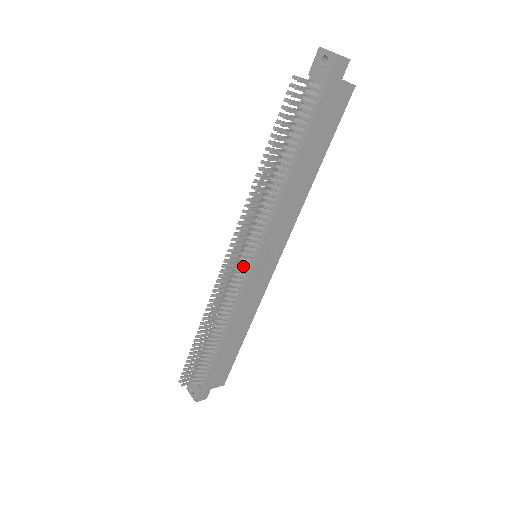
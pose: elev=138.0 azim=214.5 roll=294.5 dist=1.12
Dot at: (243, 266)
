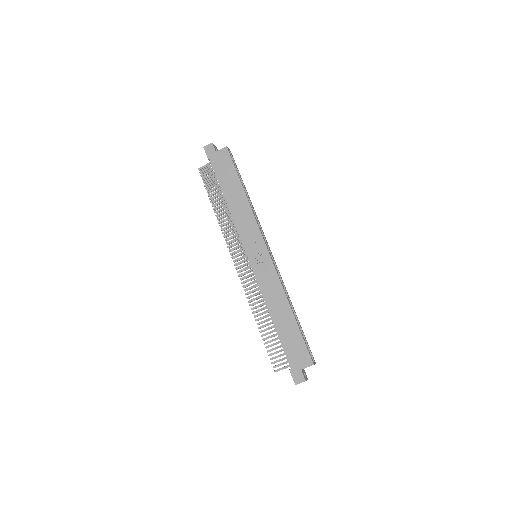
Dot at: occluded
